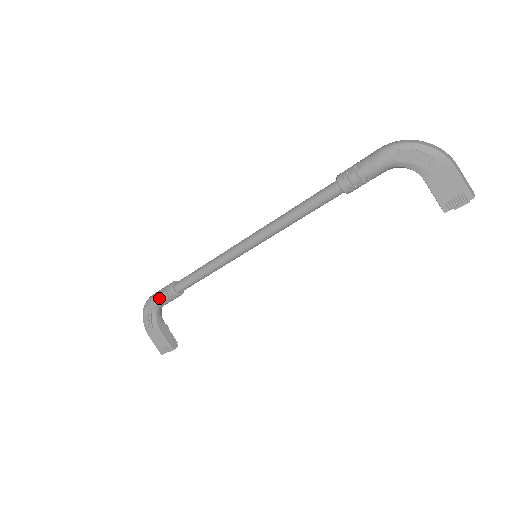
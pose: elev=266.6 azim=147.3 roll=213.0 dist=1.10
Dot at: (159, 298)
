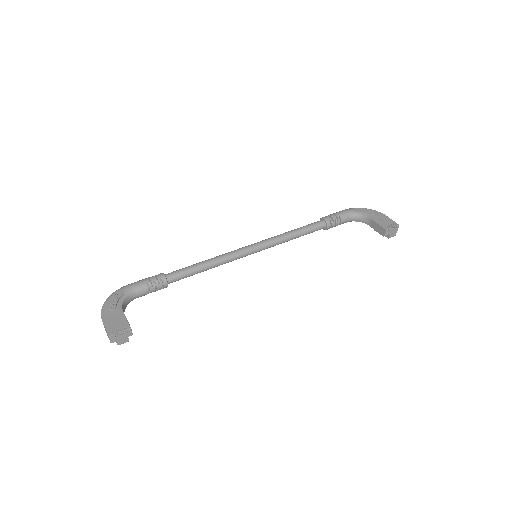
Dot at: (143, 280)
